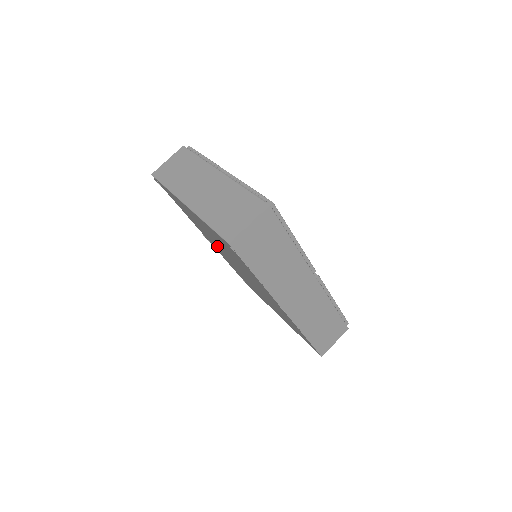
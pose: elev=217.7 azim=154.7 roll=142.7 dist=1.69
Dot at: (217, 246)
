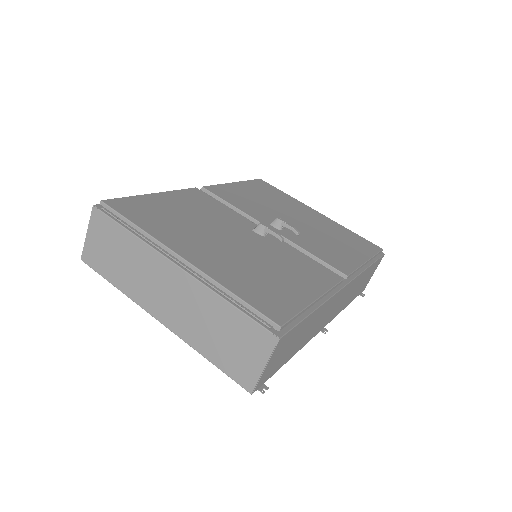
Dot at: occluded
